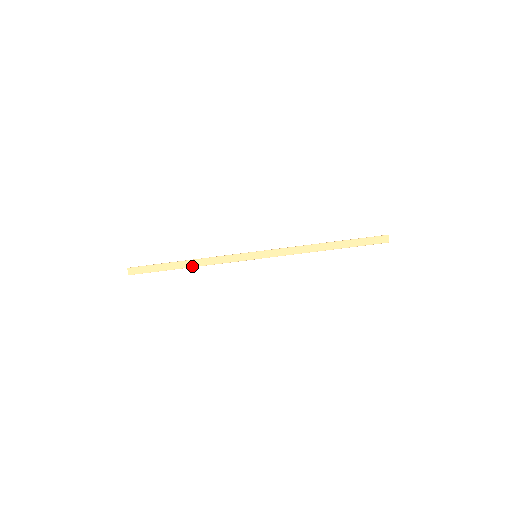
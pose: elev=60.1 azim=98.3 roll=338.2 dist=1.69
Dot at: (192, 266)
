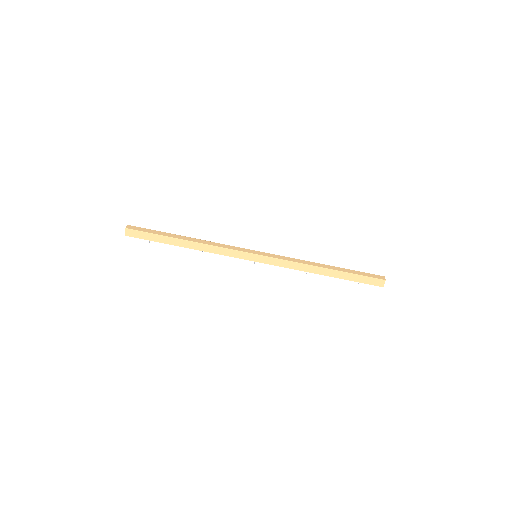
Dot at: (192, 241)
